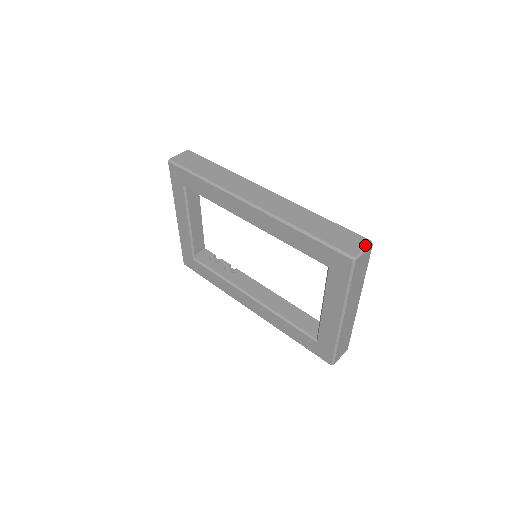
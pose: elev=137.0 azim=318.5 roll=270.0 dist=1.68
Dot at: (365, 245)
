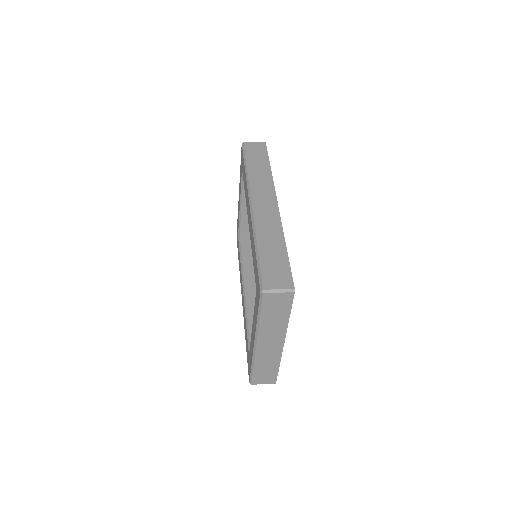
Dot at: (285, 288)
